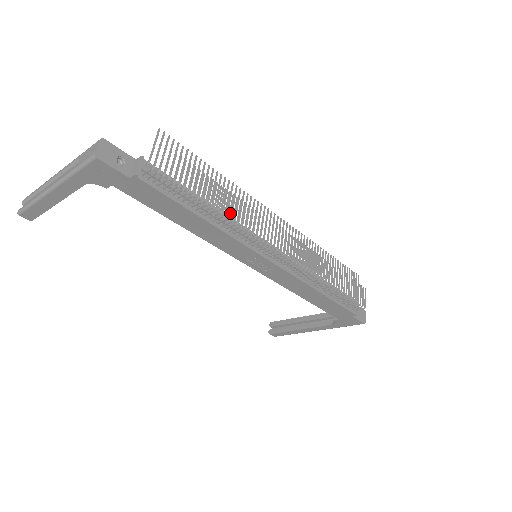
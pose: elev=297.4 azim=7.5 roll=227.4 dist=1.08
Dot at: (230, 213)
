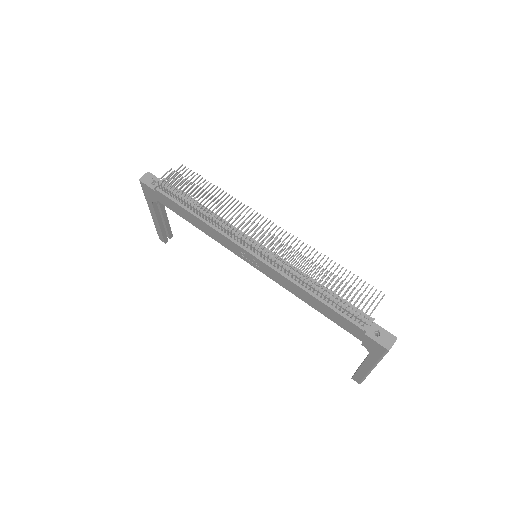
Dot at: (208, 210)
